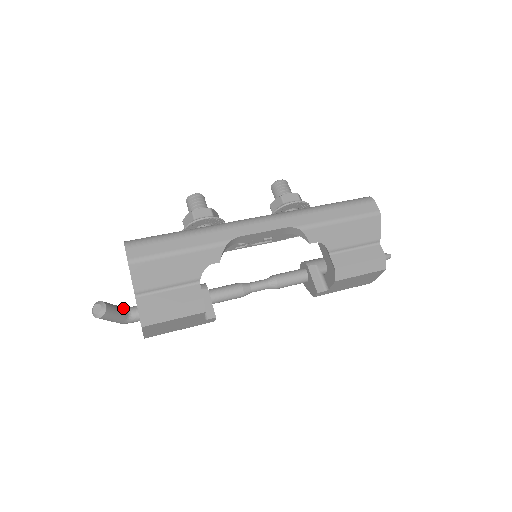
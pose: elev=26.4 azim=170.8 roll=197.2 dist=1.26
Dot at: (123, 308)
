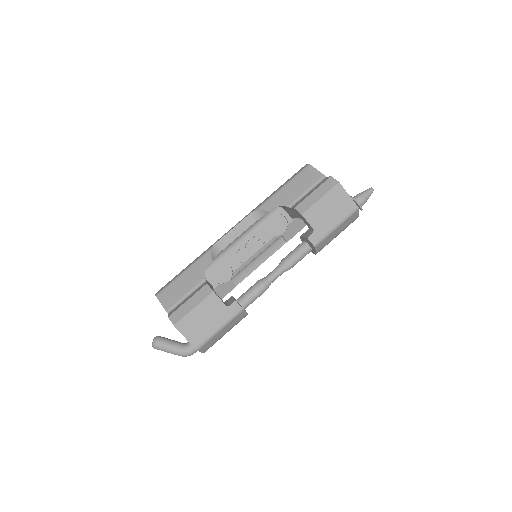
Dot at: (180, 342)
